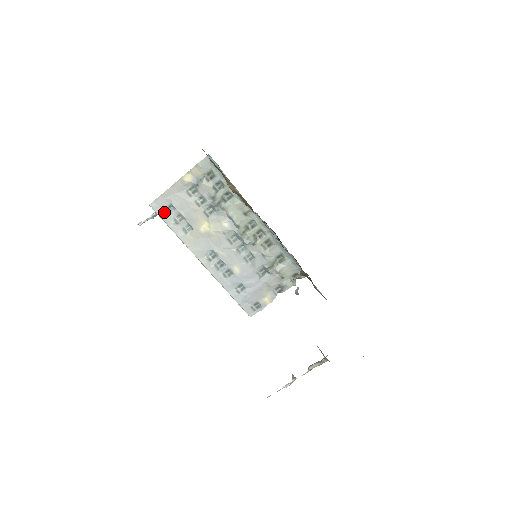
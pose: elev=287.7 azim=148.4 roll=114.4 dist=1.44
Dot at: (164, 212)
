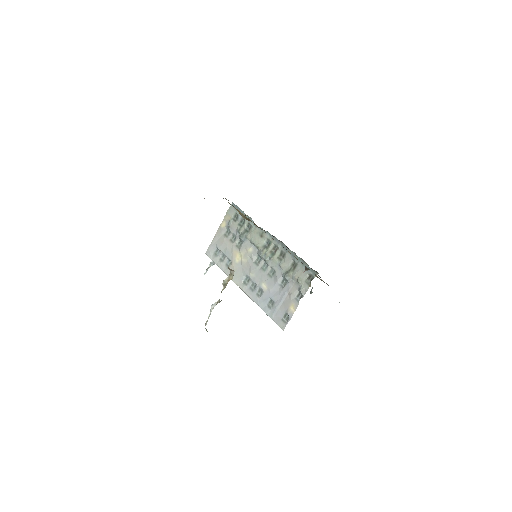
Dot at: (214, 256)
